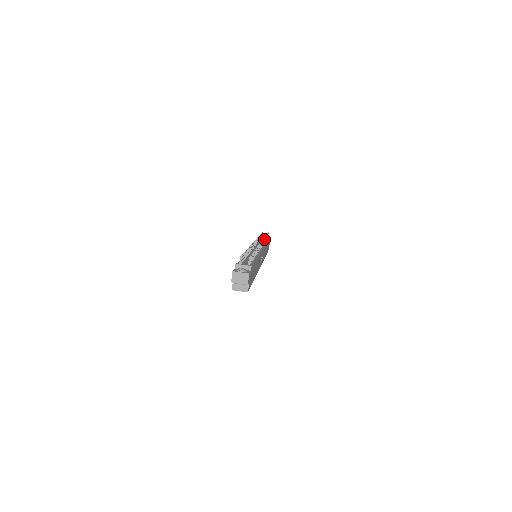
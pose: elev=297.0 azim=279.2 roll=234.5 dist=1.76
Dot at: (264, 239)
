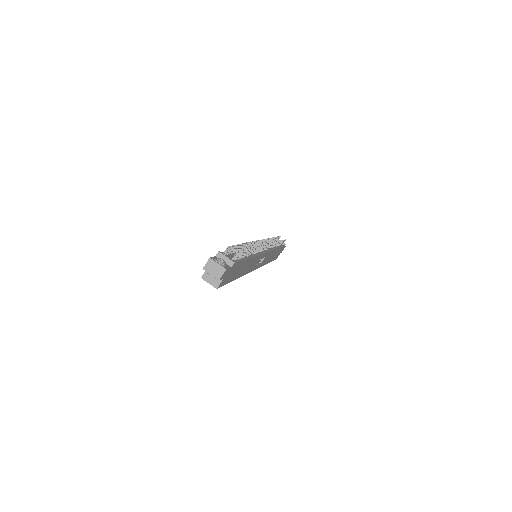
Dot at: (275, 243)
